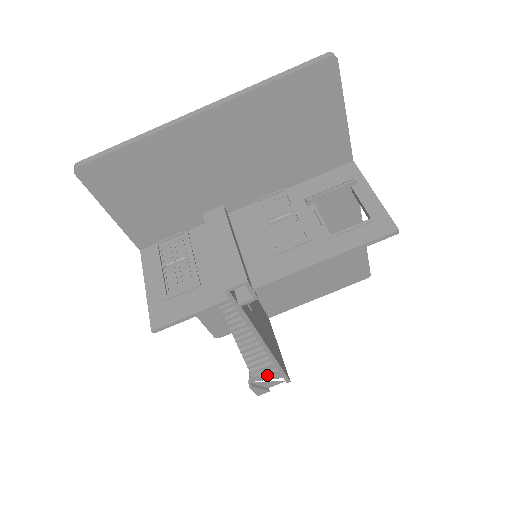
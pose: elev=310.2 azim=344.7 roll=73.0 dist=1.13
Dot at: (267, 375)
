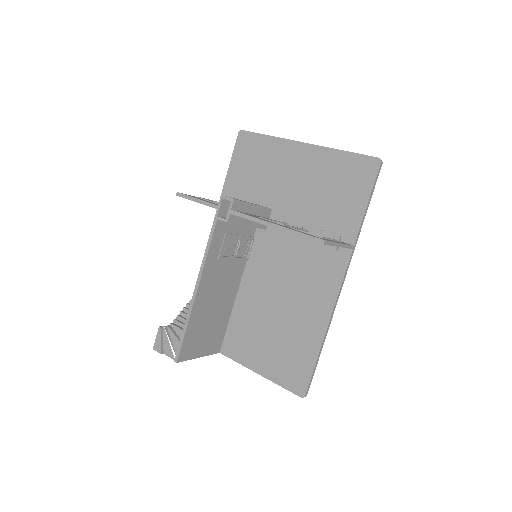
Dot at: (174, 338)
